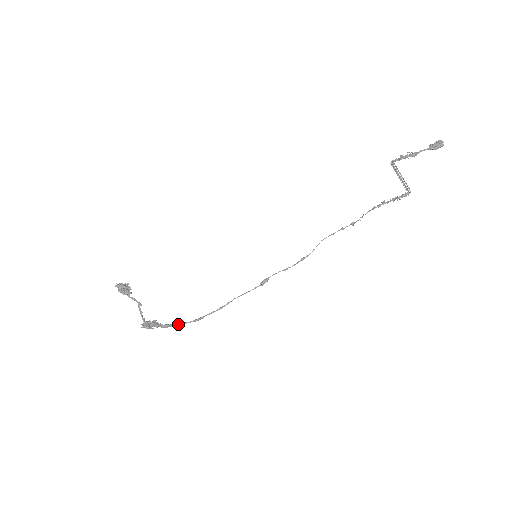
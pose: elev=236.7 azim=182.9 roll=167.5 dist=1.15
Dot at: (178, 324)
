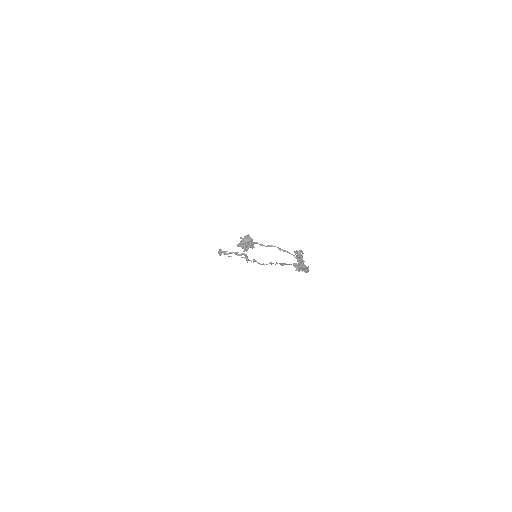
Dot at: occluded
